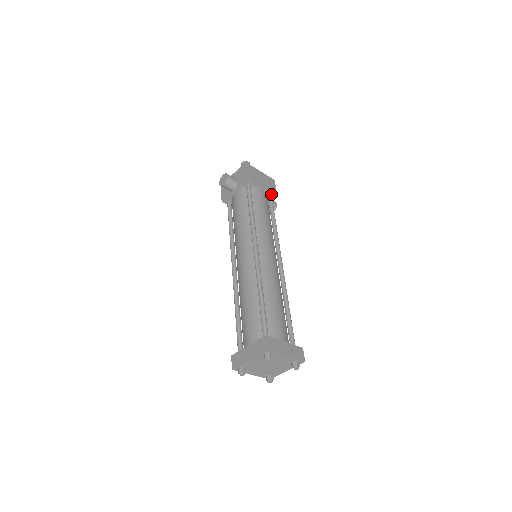
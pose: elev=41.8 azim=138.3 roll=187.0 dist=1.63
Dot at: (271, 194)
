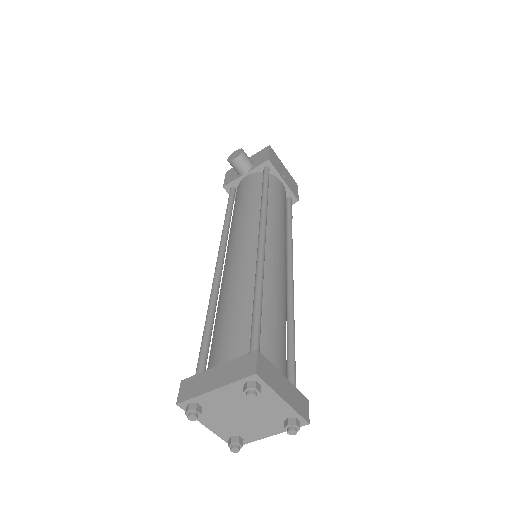
Dot at: (291, 195)
